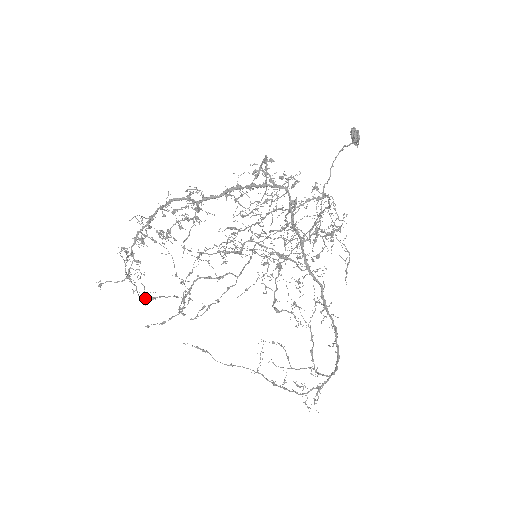
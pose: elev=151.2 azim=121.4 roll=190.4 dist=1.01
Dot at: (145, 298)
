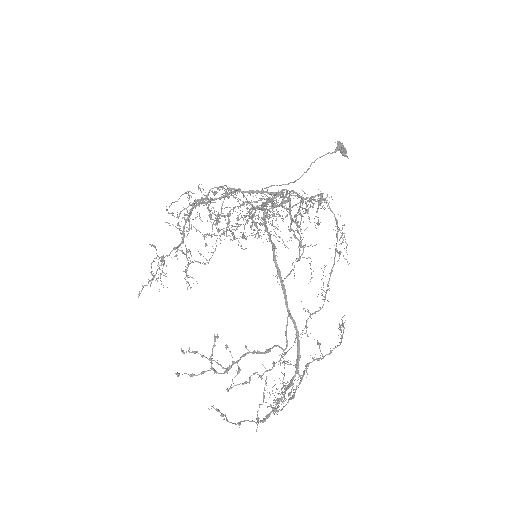
Dot at: (159, 291)
